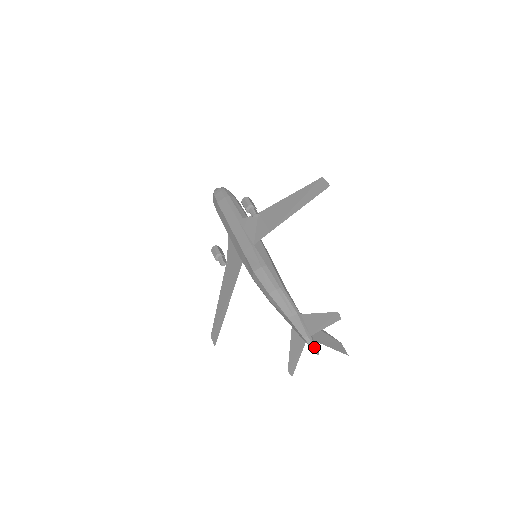
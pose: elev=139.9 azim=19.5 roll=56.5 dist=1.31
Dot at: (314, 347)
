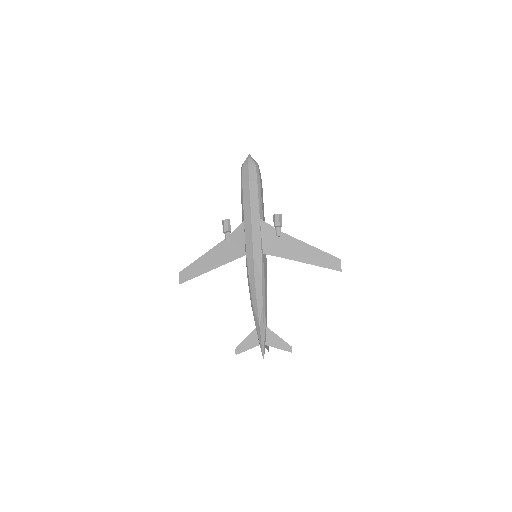
Dot at: (264, 353)
